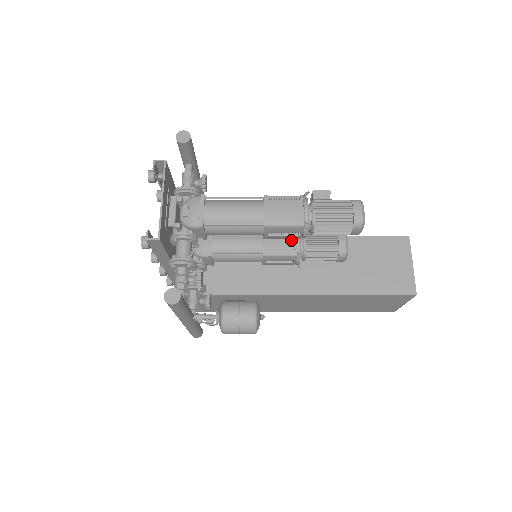
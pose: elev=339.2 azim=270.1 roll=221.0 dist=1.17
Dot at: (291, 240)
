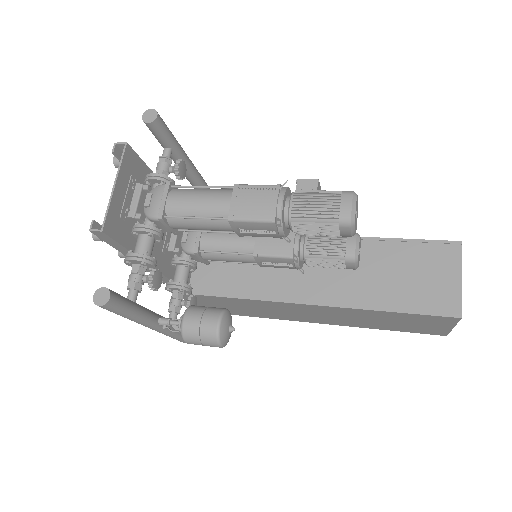
Dot at: occluded
